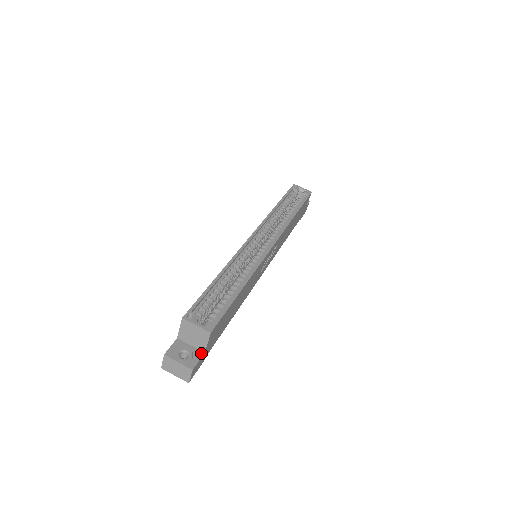
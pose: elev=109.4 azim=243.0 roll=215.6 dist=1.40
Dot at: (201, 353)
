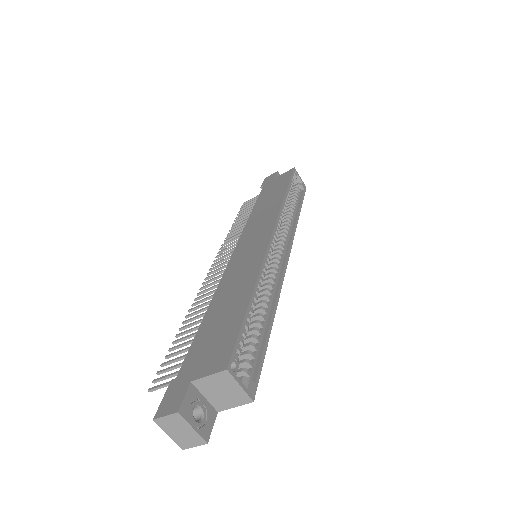
Dot at: (215, 413)
